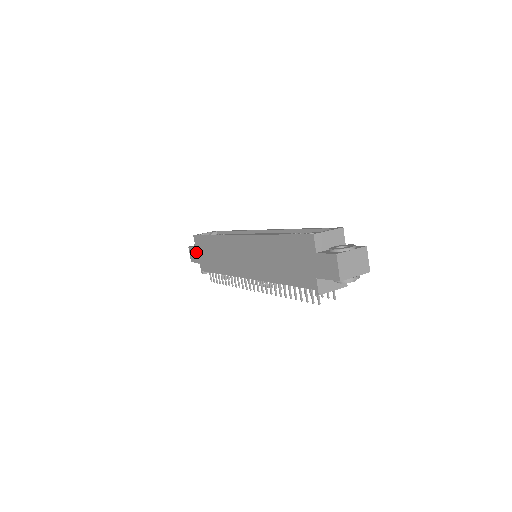
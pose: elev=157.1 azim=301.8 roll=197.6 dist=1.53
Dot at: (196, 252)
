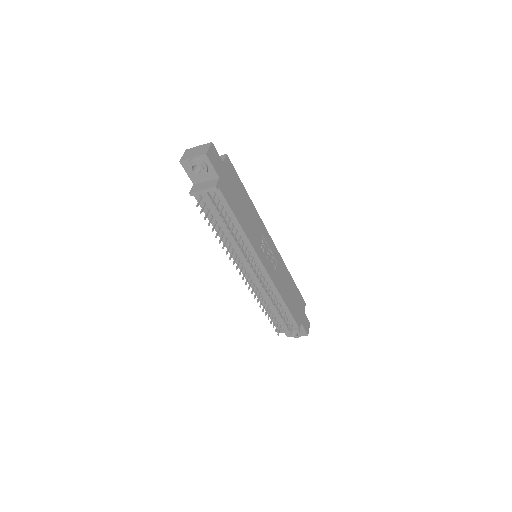
Dot at: occluded
